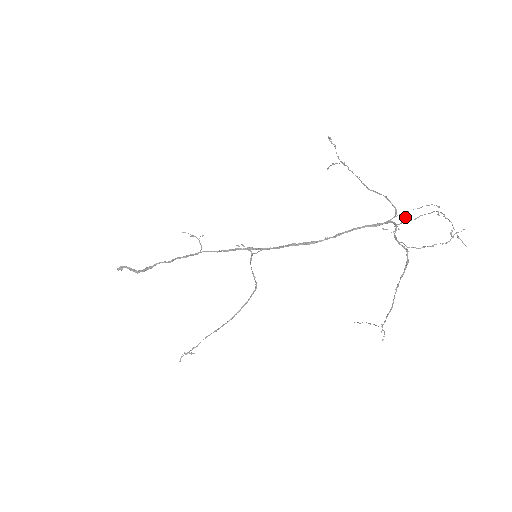
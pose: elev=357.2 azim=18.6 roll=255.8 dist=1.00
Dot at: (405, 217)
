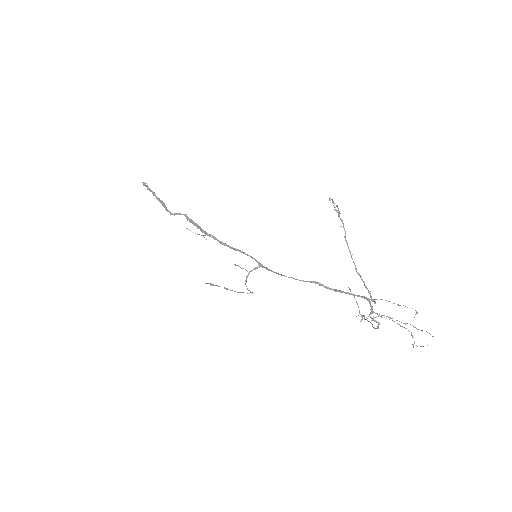
Dot at: (379, 315)
